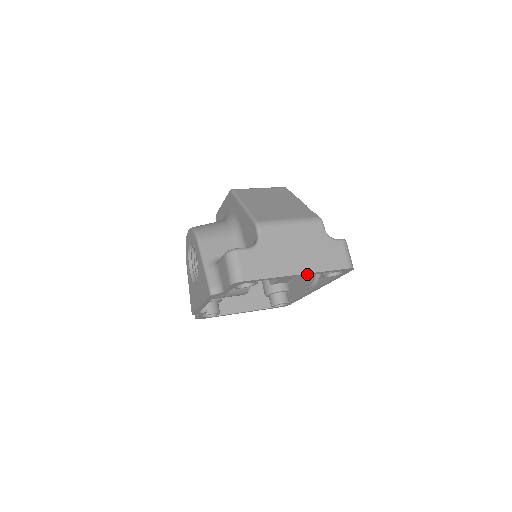
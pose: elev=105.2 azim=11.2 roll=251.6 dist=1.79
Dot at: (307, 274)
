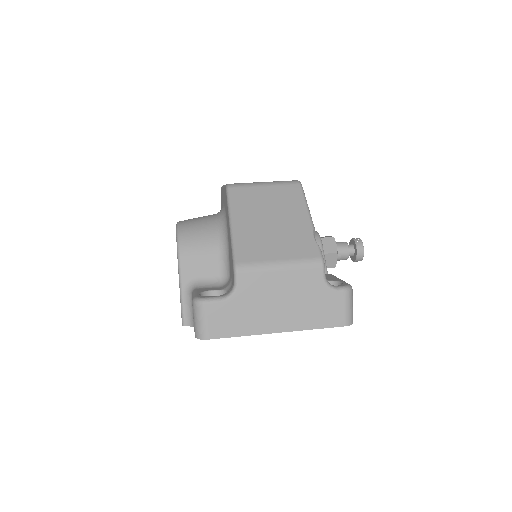
Dot at: (290, 330)
